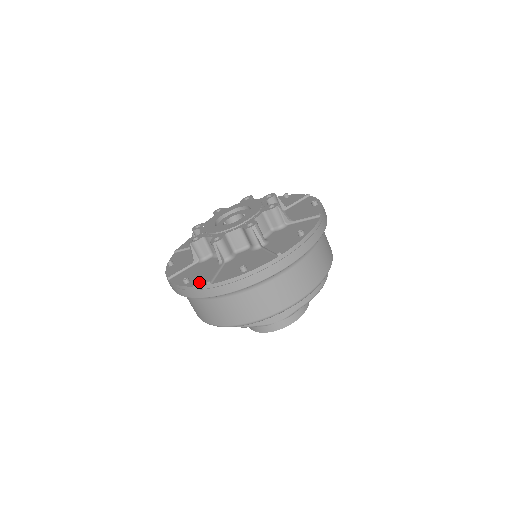
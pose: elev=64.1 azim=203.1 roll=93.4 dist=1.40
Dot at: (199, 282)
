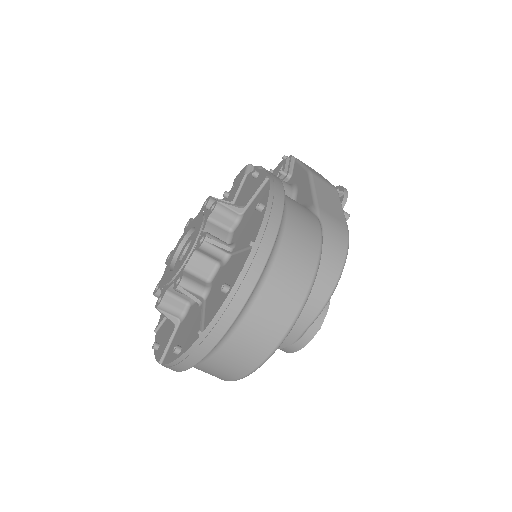
Dot at: (160, 354)
